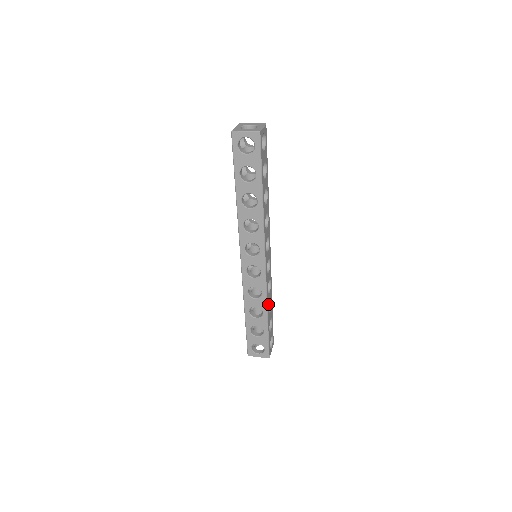
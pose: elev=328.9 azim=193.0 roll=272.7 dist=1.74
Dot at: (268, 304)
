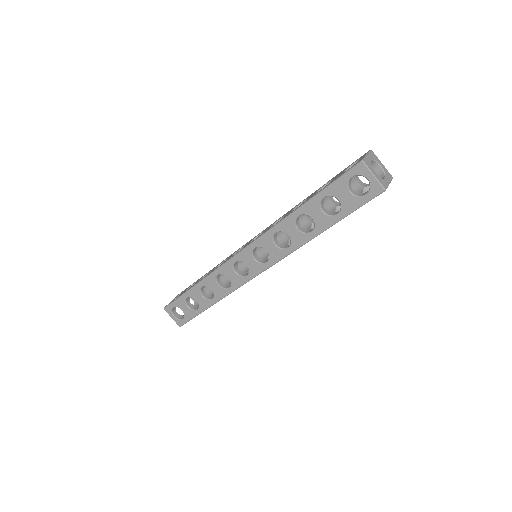
Dot at: occluded
